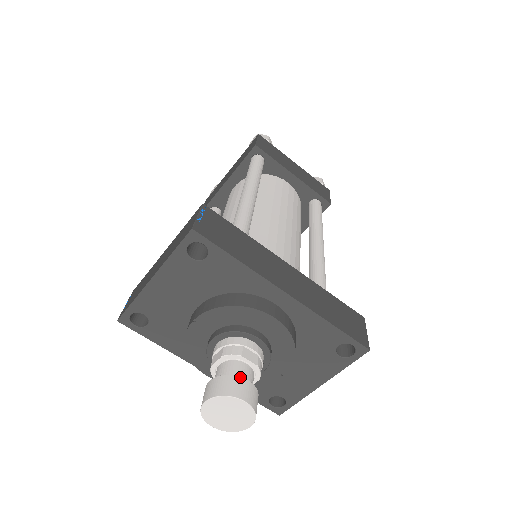
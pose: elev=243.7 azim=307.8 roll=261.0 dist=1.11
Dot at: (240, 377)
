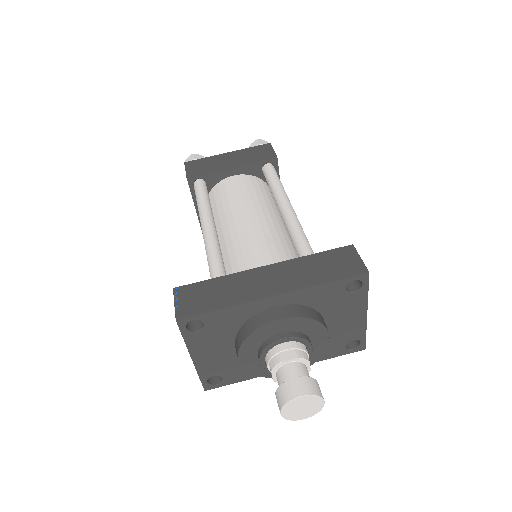
Dot at: (288, 380)
